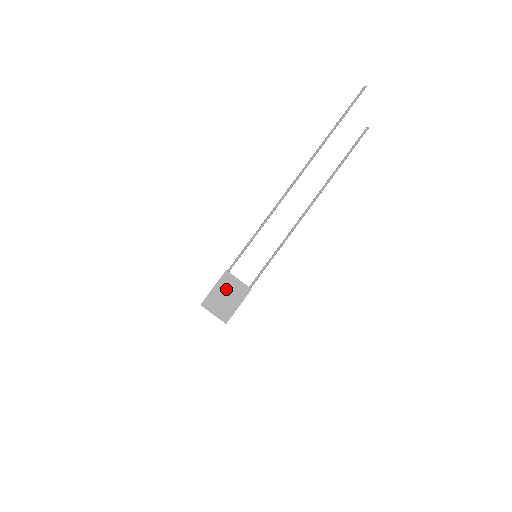
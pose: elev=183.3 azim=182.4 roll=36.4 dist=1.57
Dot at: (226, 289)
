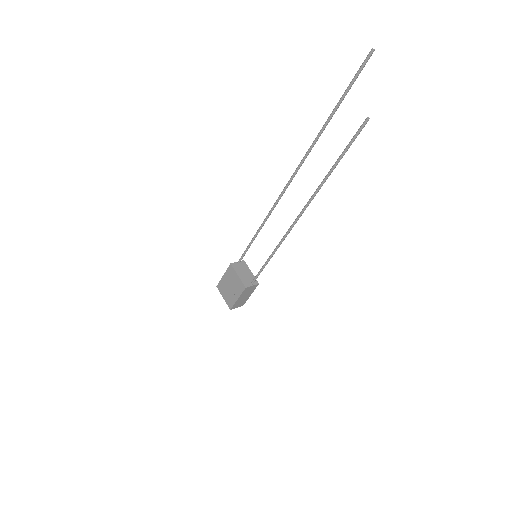
Dot at: (230, 280)
